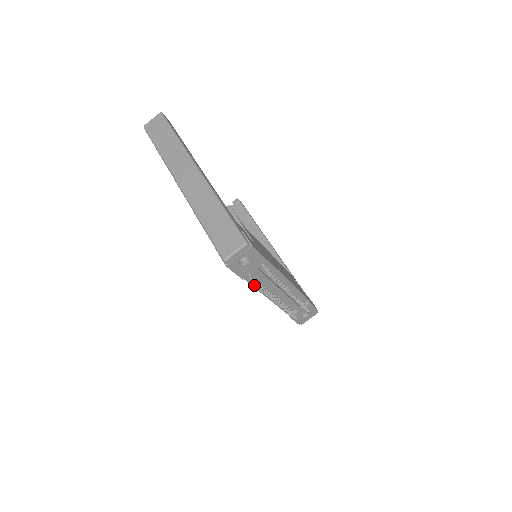
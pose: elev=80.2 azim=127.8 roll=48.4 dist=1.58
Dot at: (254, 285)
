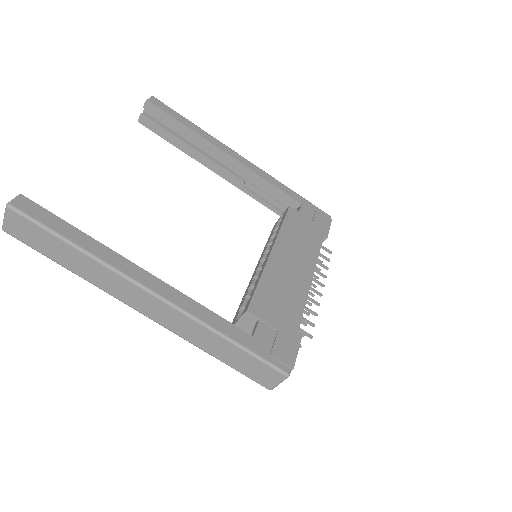
Dot at: occluded
